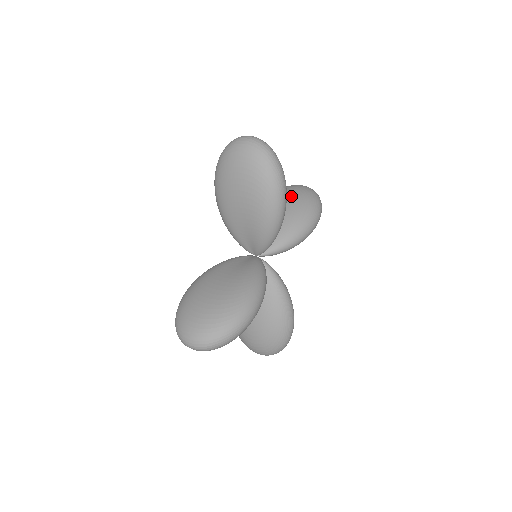
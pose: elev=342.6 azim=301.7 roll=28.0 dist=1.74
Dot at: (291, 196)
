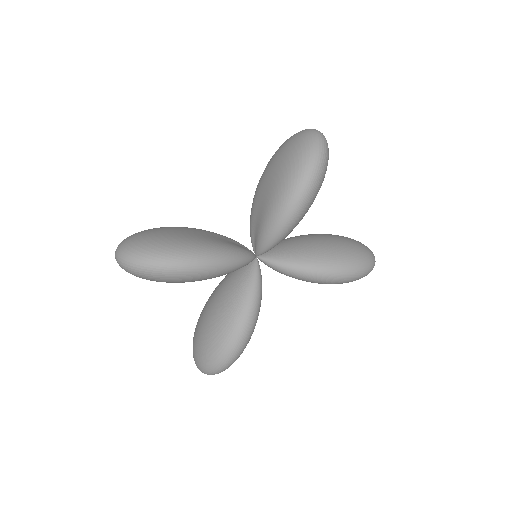
Dot at: (341, 239)
